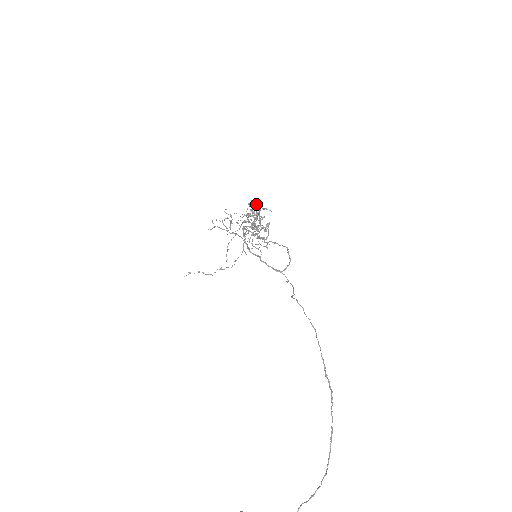
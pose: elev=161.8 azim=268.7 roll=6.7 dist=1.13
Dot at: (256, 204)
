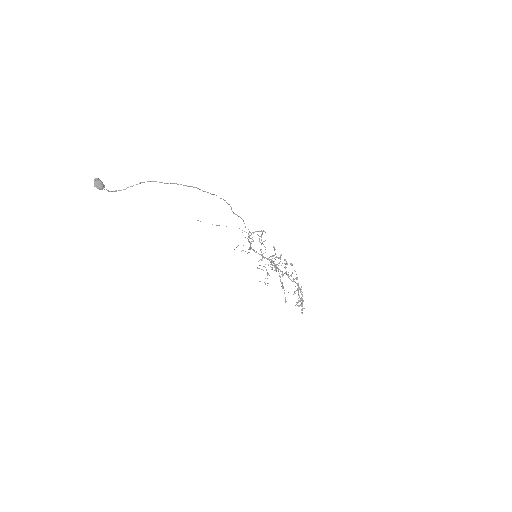
Dot at: occluded
